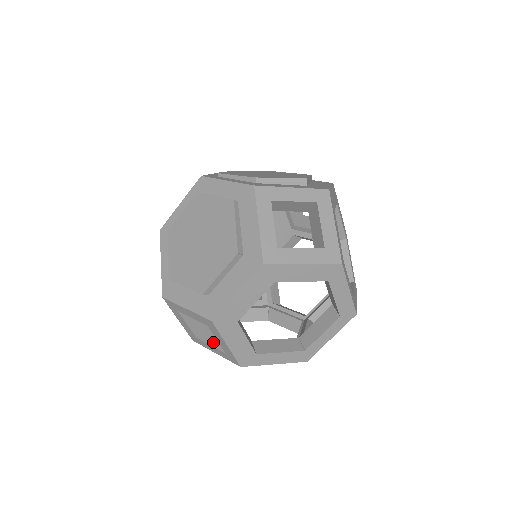
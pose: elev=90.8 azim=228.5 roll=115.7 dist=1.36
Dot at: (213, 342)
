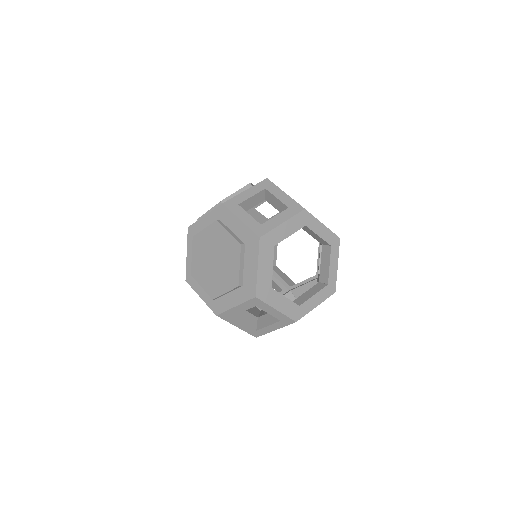
Dot at: (268, 323)
